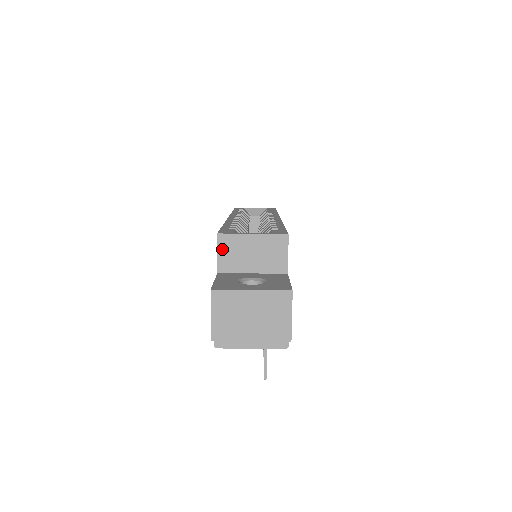
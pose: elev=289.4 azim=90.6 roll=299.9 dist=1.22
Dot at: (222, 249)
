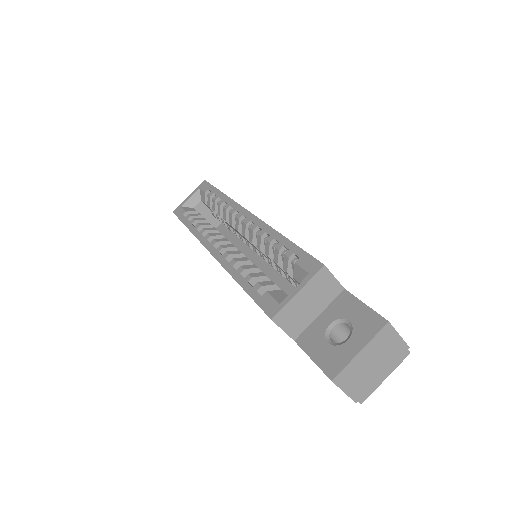
Dot at: (284, 325)
